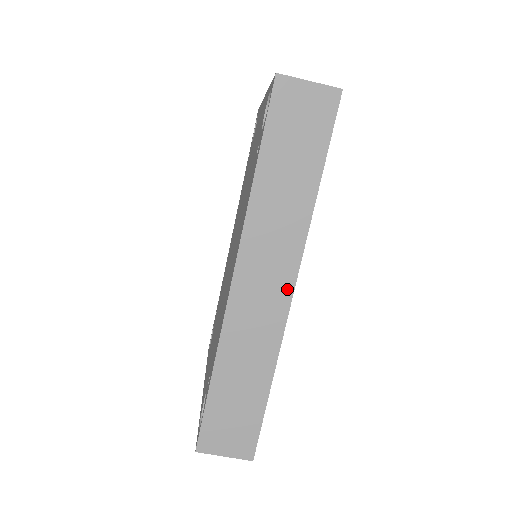
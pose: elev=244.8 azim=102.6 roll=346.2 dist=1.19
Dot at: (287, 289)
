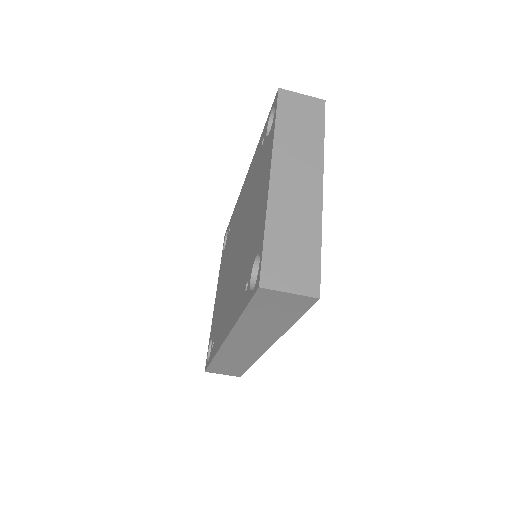
Dot at: (264, 348)
